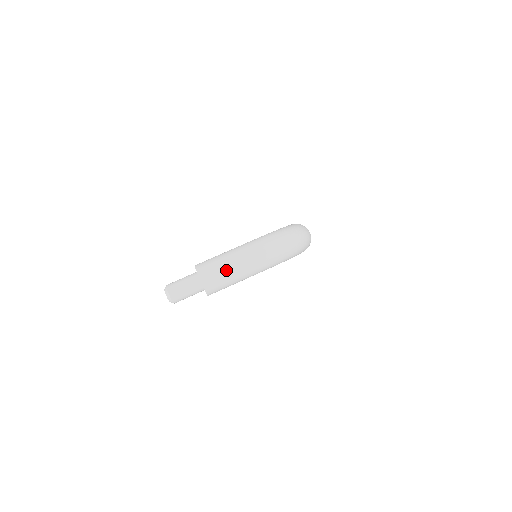
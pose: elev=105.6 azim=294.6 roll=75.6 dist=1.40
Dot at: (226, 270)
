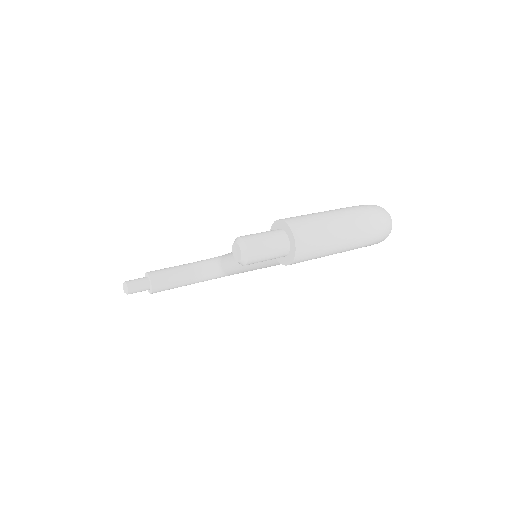
Dot at: (325, 233)
